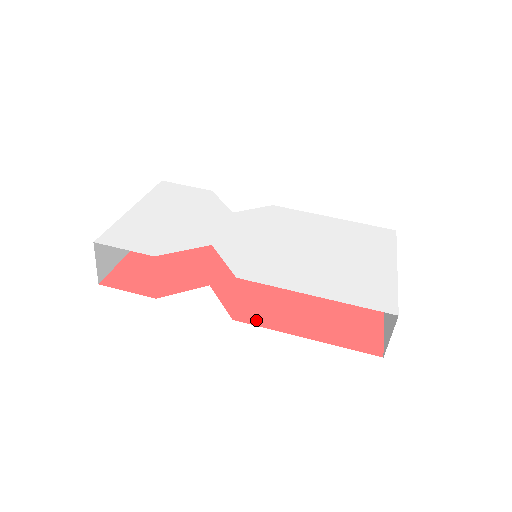
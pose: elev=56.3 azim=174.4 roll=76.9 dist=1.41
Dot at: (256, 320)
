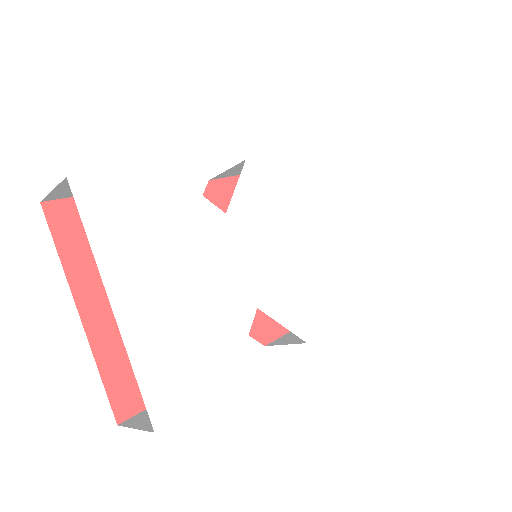
Dot at: (278, 329)
